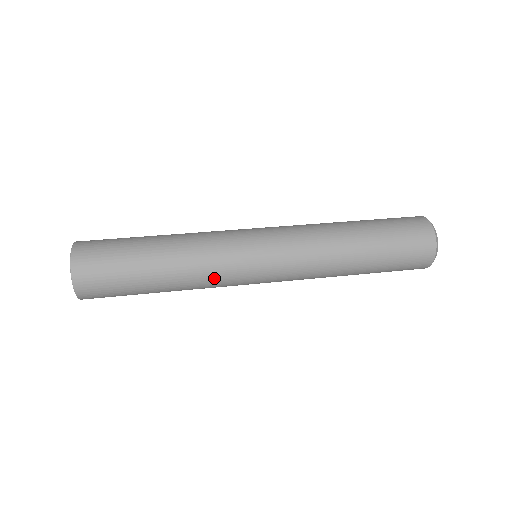
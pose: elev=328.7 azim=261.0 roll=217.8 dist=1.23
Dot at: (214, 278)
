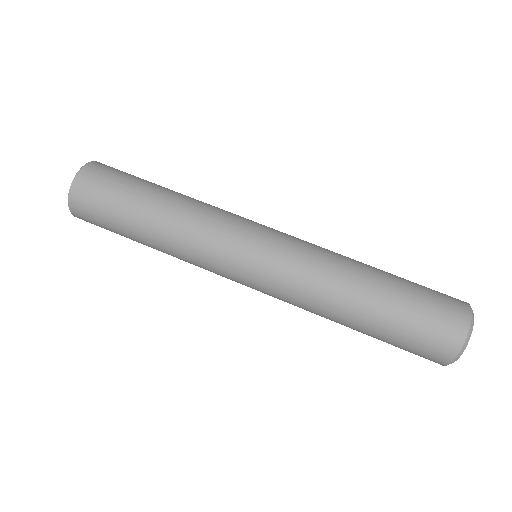
Dot at: occluded
